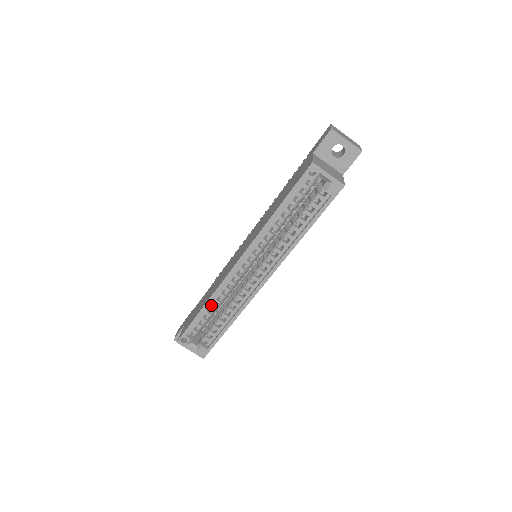
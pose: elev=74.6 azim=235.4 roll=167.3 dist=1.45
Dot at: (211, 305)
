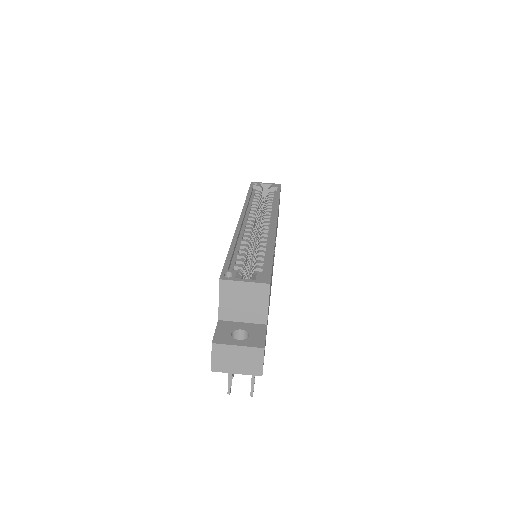
Dot at: (238, 248)
